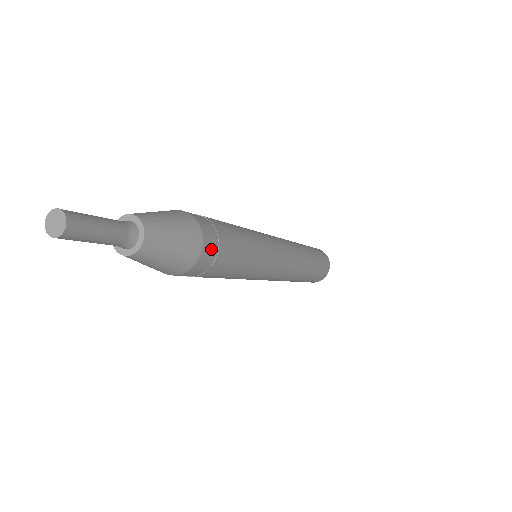
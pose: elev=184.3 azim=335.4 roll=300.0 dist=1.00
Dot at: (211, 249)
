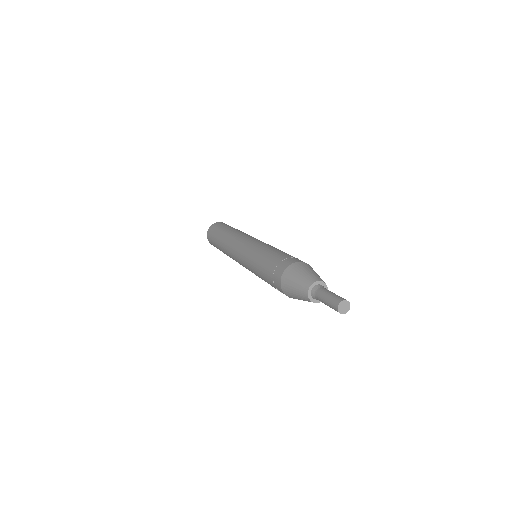
Dot at: occluded
